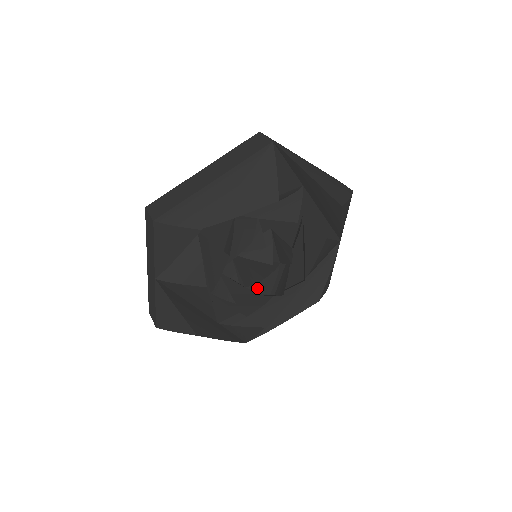
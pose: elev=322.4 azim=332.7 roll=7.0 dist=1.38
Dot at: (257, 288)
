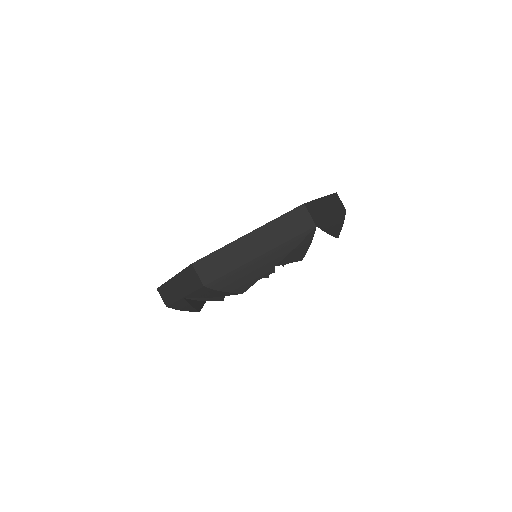
Dot at: occluded
